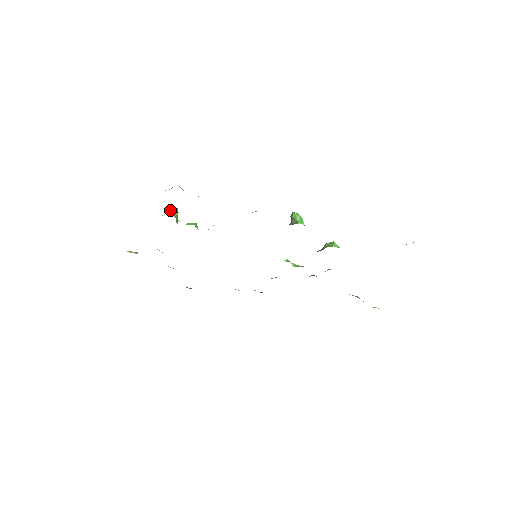
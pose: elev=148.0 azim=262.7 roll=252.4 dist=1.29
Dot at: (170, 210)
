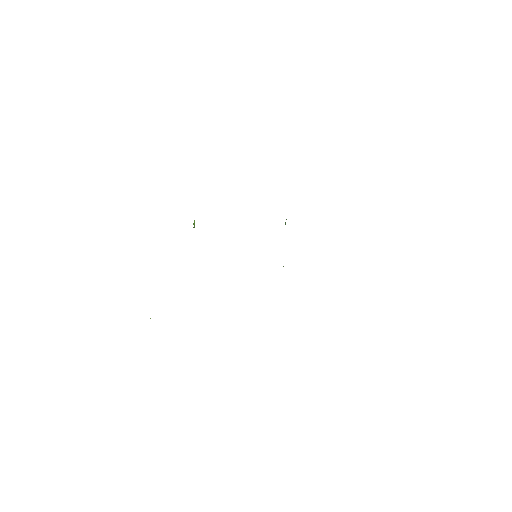
Dot at: occluded
